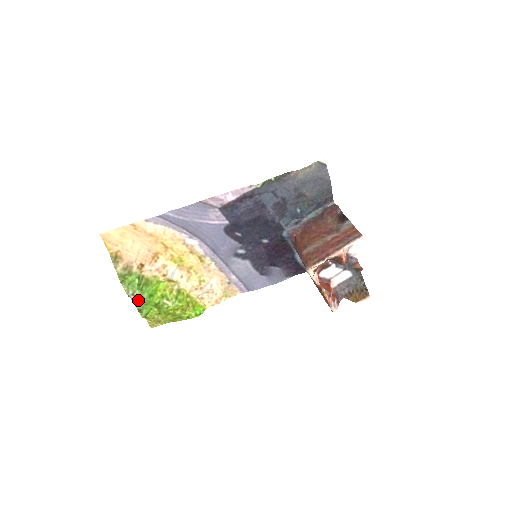
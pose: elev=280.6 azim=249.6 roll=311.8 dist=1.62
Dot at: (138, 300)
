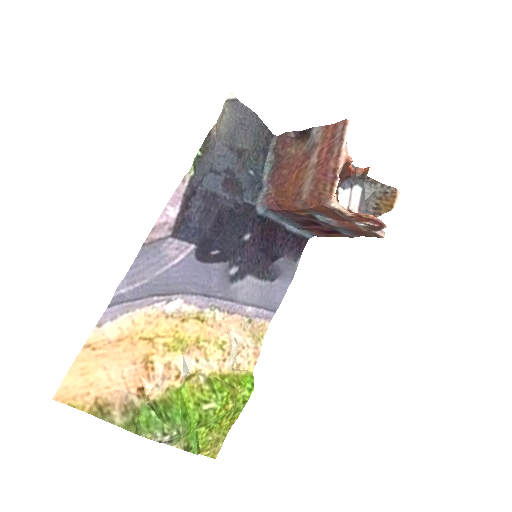
Dot at: (176, 435)
